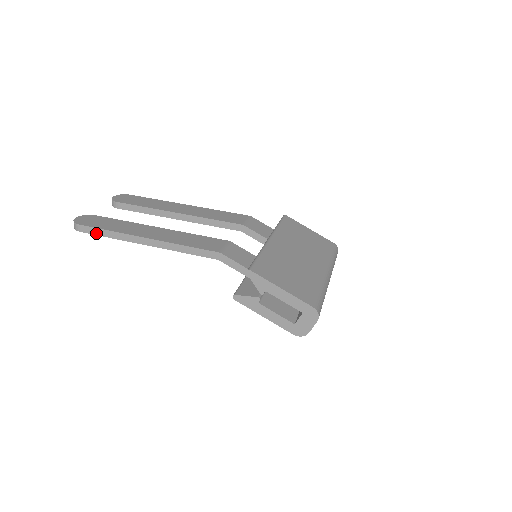
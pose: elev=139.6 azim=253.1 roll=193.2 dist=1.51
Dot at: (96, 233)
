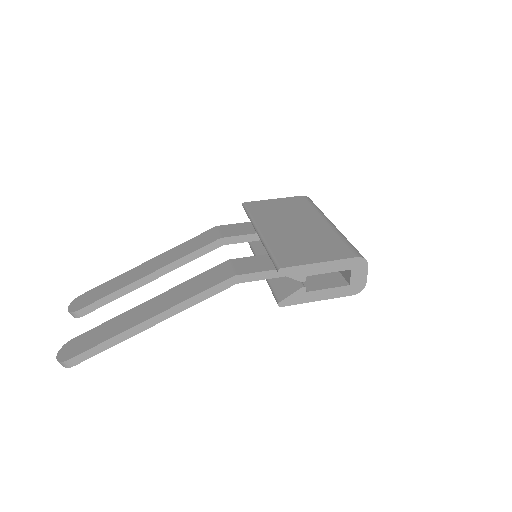
Dot at: (93, 354)
